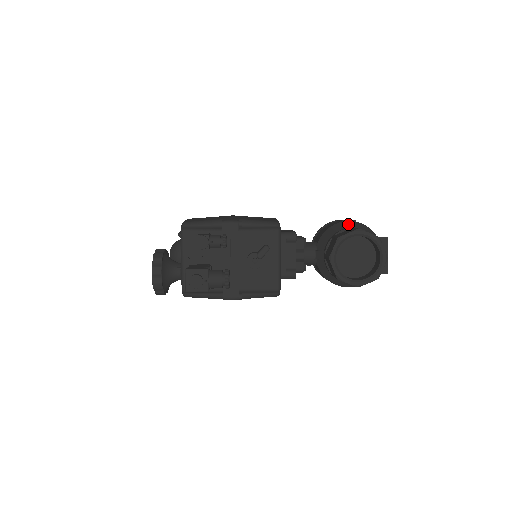
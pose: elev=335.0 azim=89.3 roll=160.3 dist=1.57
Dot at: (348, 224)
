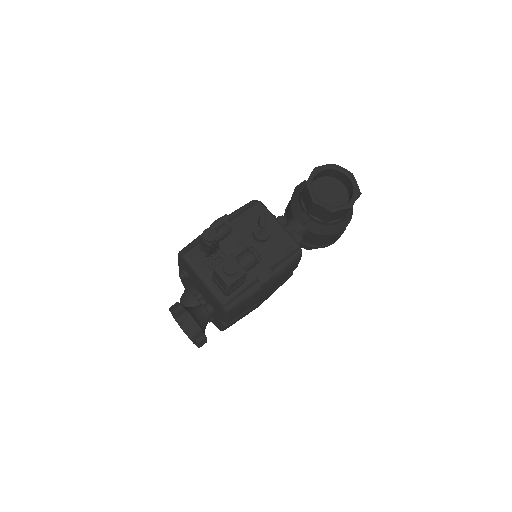
Dot at: (302, 184)
